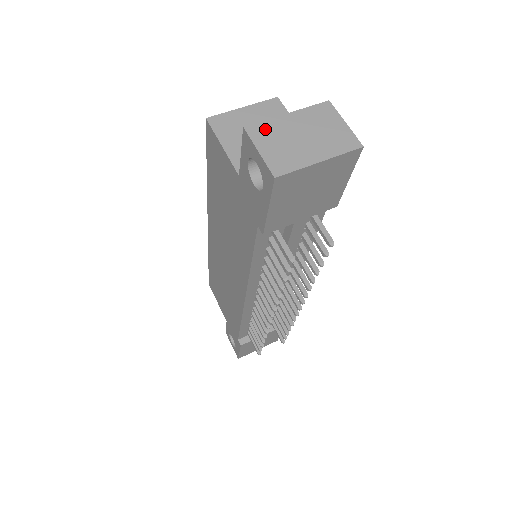
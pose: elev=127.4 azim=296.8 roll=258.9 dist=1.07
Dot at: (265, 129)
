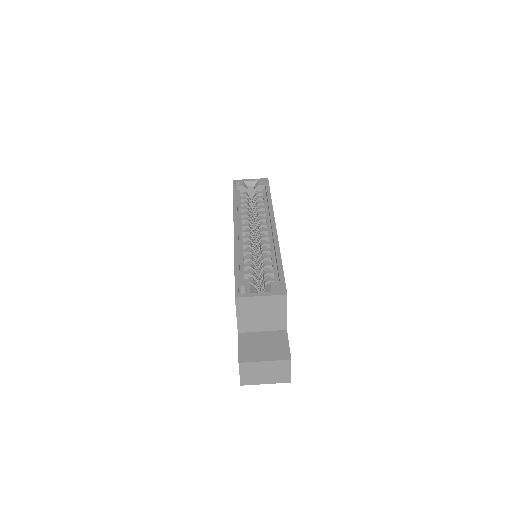
Dot at: (249, 366)
